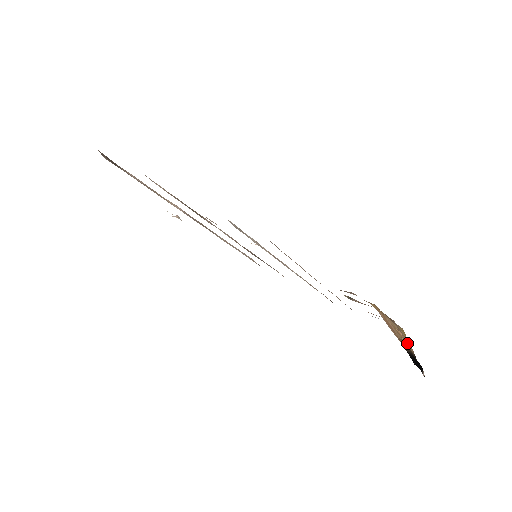
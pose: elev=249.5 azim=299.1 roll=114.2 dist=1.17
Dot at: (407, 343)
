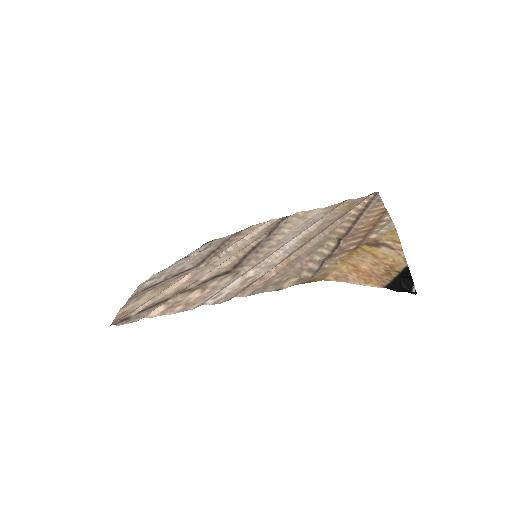
Dot at: (397, 260)
